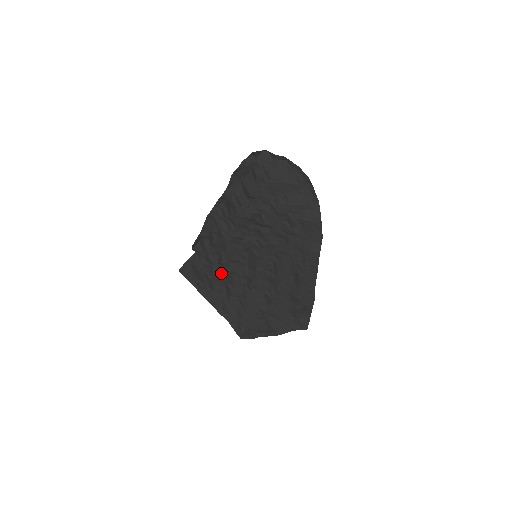
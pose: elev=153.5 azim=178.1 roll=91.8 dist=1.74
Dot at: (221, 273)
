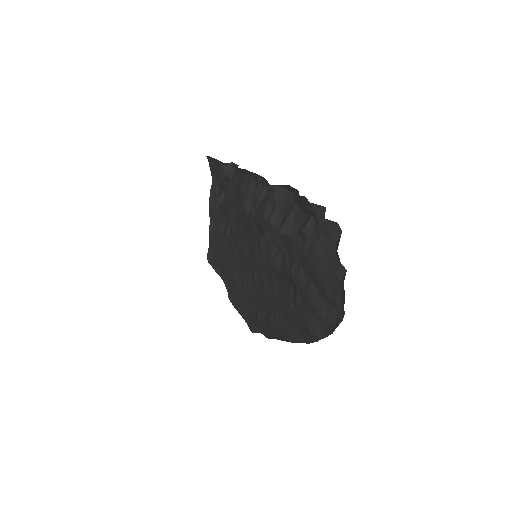
Dot at: occluded
